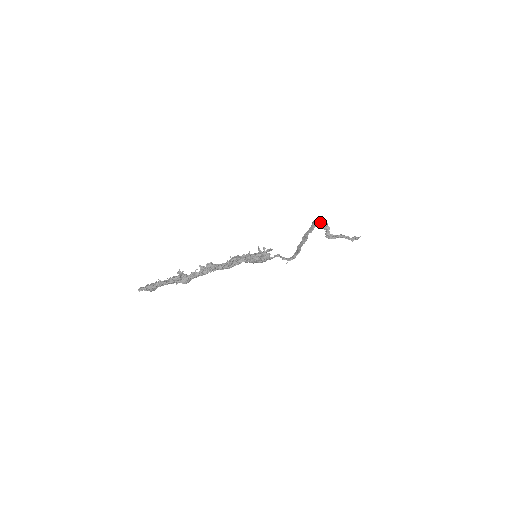
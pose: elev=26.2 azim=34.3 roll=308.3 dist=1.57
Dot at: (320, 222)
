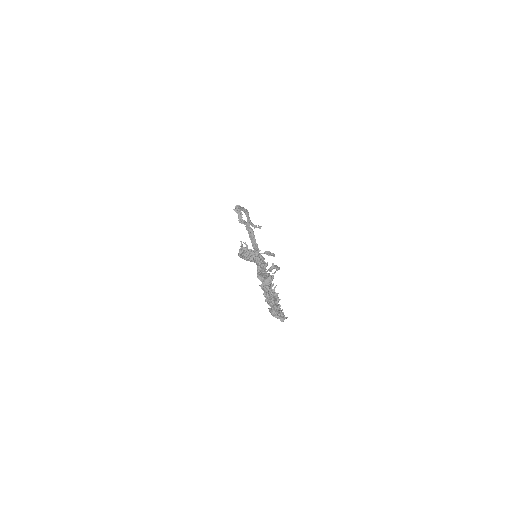
Dot at: occluded
